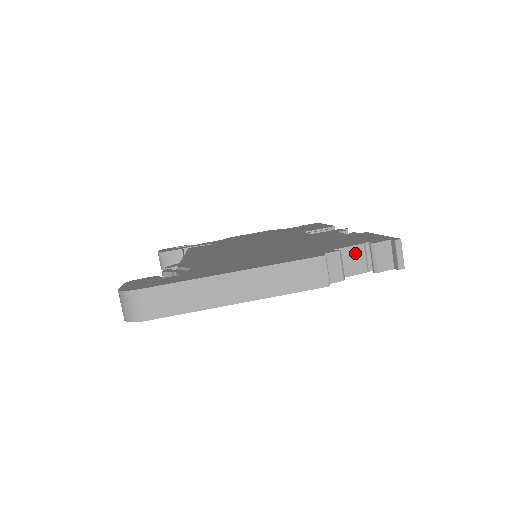
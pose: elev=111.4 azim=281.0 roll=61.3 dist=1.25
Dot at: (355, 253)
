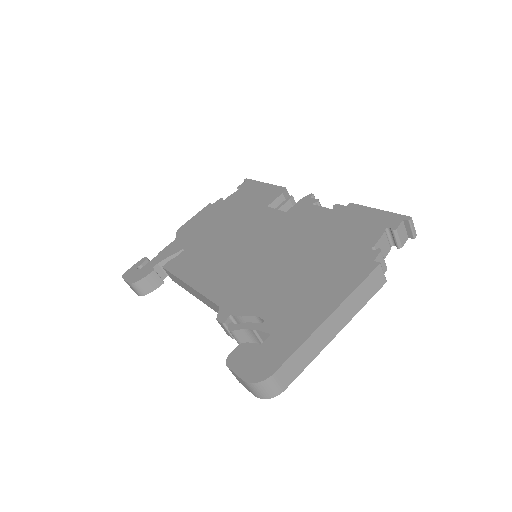
Dot at: (382, 242)
